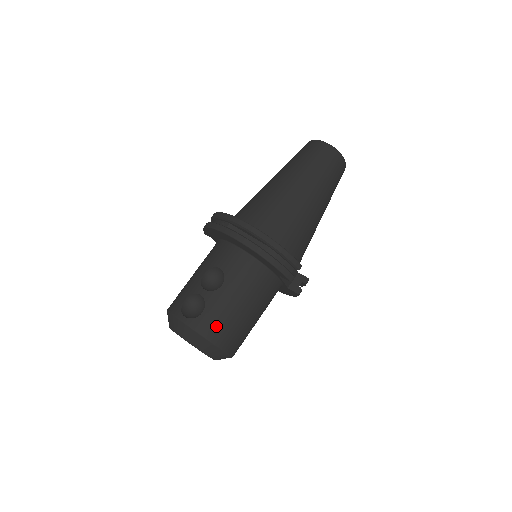
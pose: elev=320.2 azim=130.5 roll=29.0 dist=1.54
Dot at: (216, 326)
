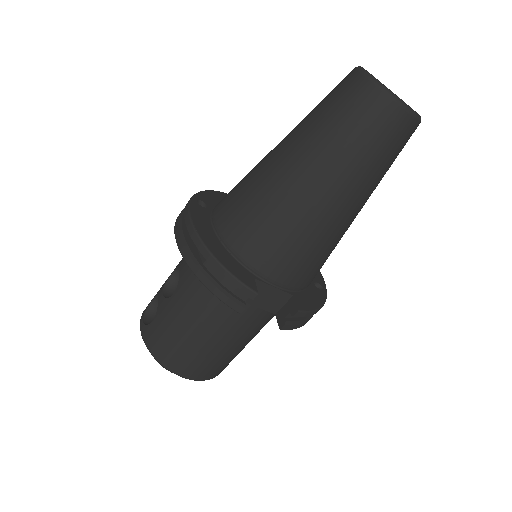
Dot at: (161, 342)
